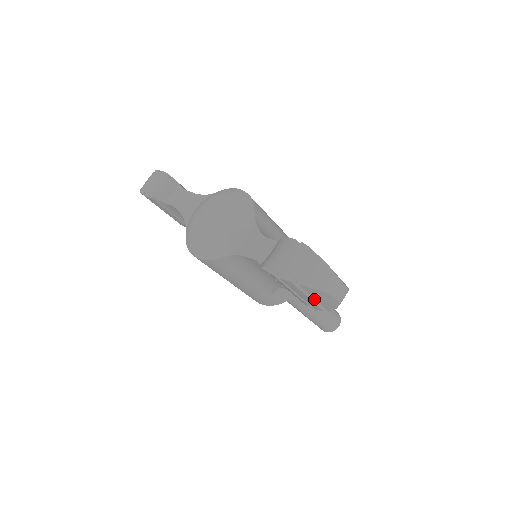
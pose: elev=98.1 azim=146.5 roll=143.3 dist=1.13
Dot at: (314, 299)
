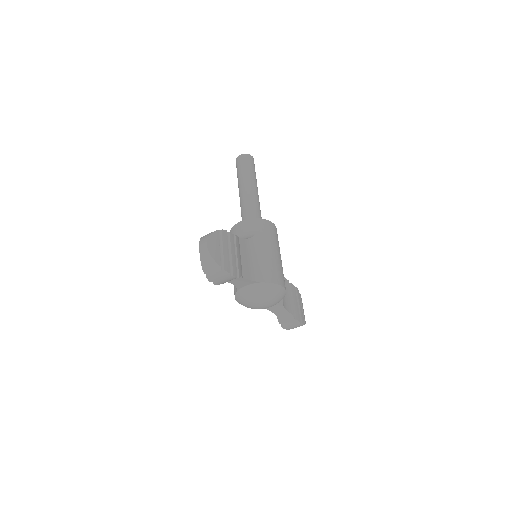
Dot at: occluded
